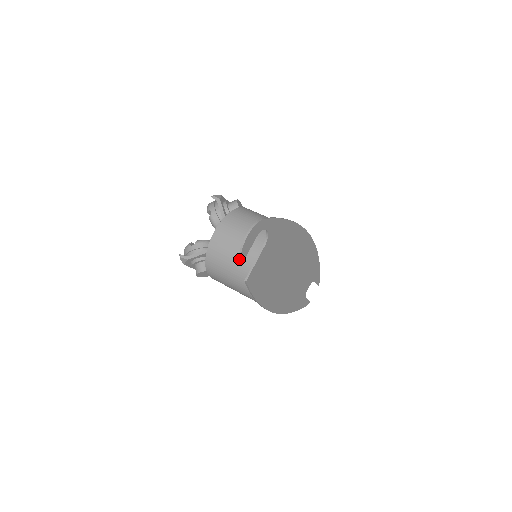
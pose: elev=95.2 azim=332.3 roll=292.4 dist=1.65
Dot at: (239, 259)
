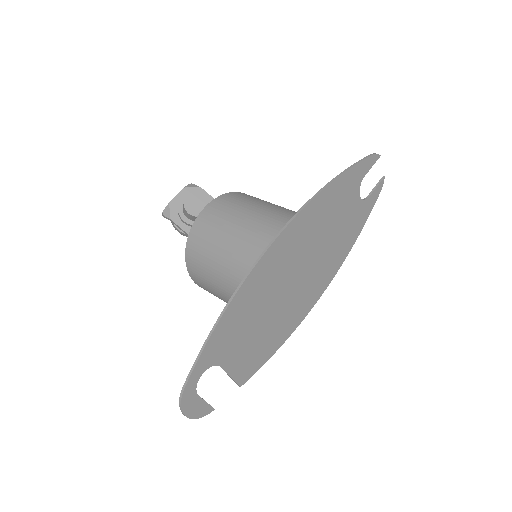
Dot at: (205, 414)
